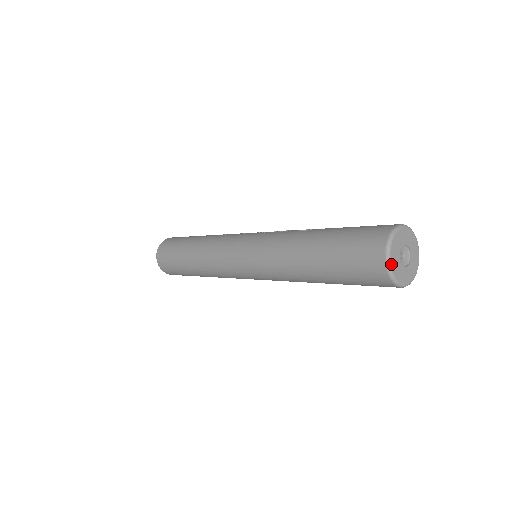
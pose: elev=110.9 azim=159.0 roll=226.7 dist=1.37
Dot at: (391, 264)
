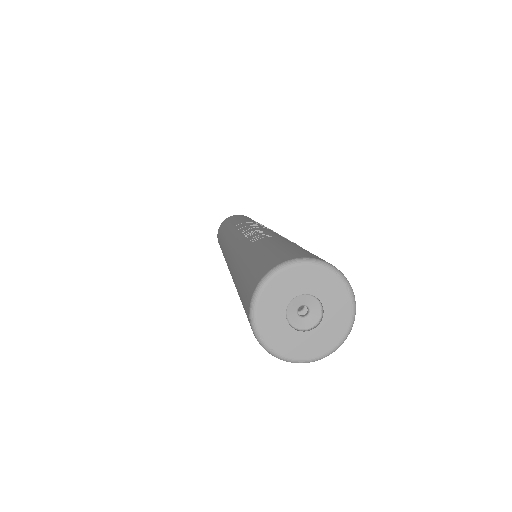
Dot at: (263, 337)
